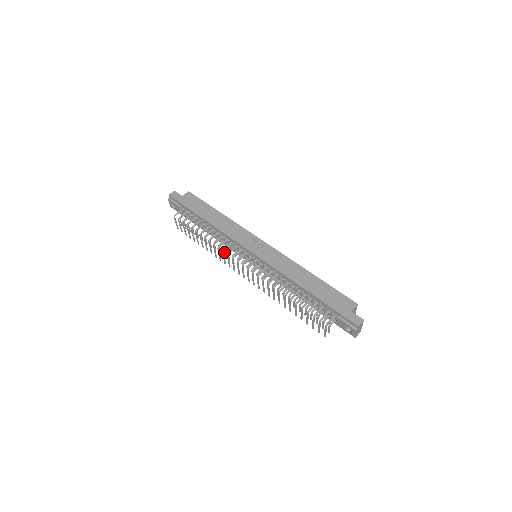
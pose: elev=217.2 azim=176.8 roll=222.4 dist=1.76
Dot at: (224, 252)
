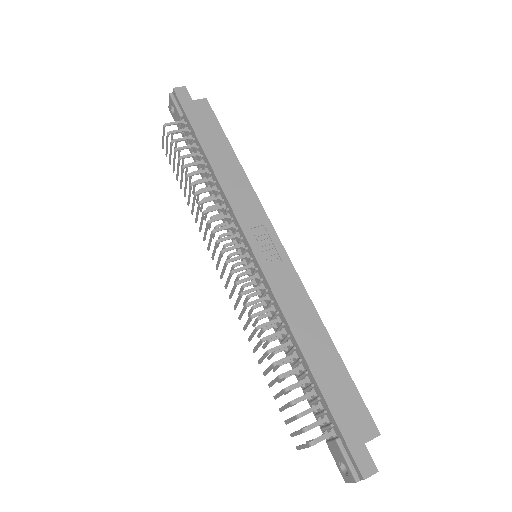
Dot at: occluded
